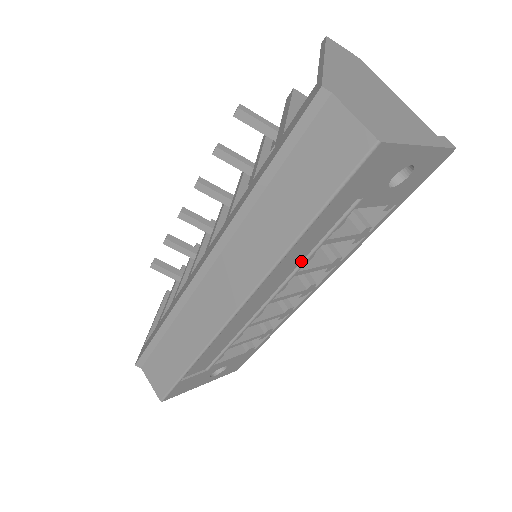
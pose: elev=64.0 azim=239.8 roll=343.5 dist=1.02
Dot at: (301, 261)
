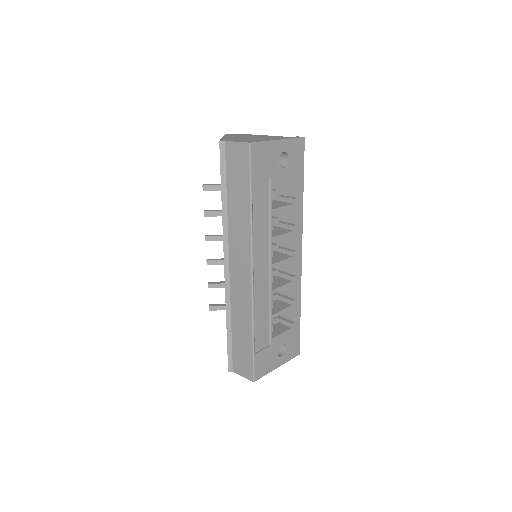
Dot at: (268, 230)
